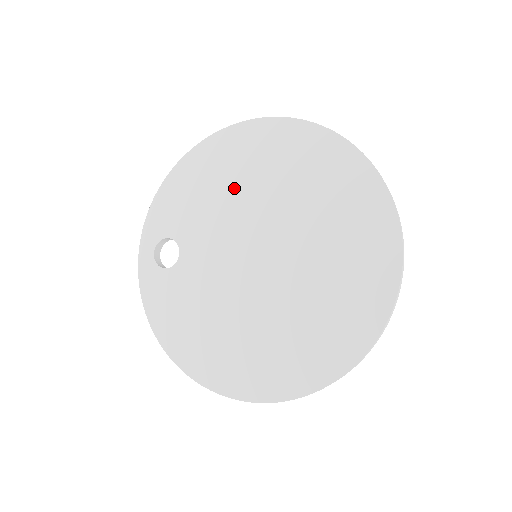
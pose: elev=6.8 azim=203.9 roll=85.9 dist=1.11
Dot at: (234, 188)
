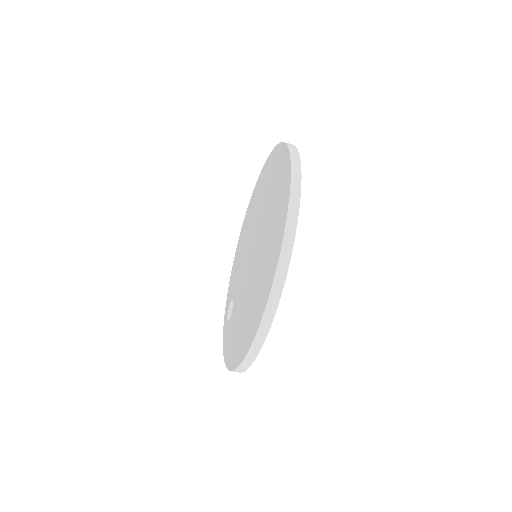
Dot at: (246, 238)
